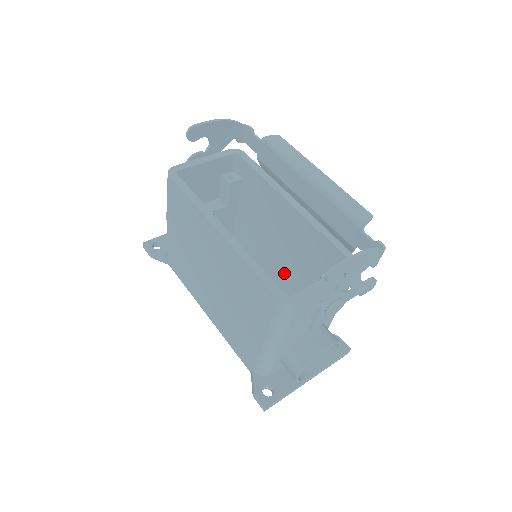
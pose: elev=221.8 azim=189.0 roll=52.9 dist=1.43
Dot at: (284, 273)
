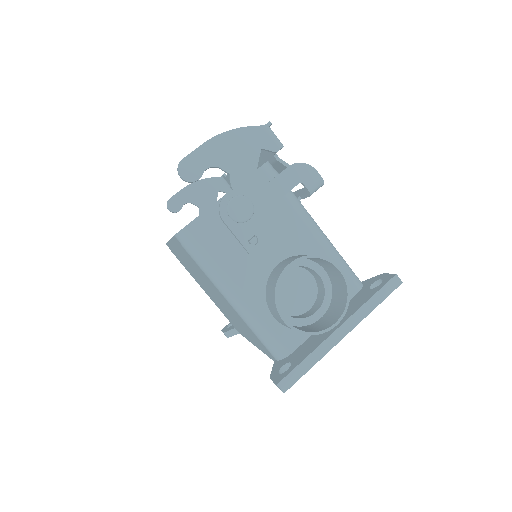
Dot at: occluded
